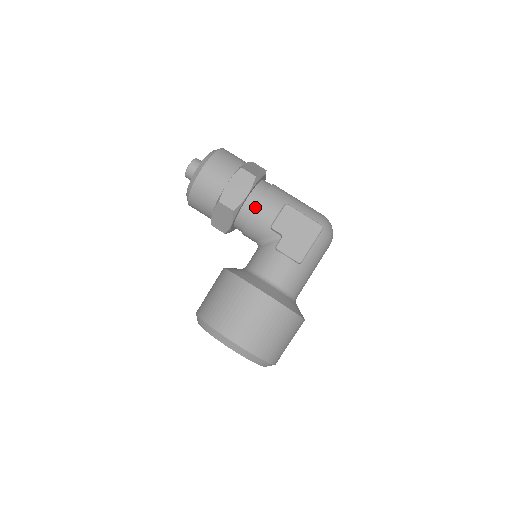
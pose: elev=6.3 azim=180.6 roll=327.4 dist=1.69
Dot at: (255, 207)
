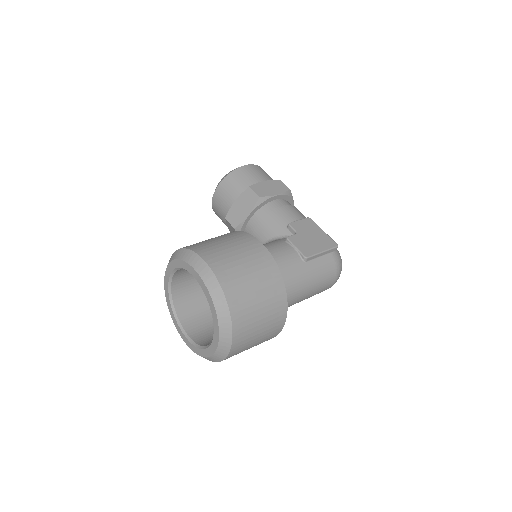
Dot at: (279, 207)
